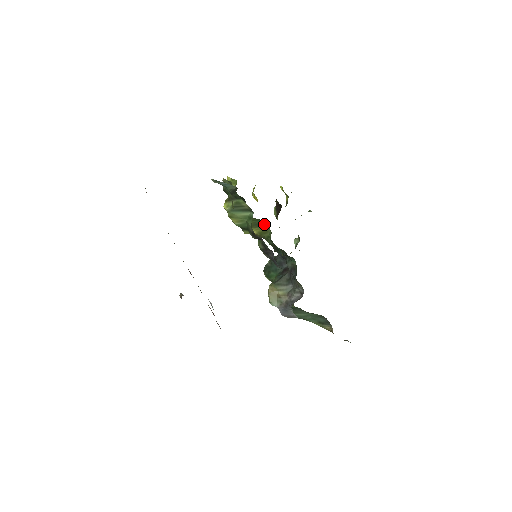
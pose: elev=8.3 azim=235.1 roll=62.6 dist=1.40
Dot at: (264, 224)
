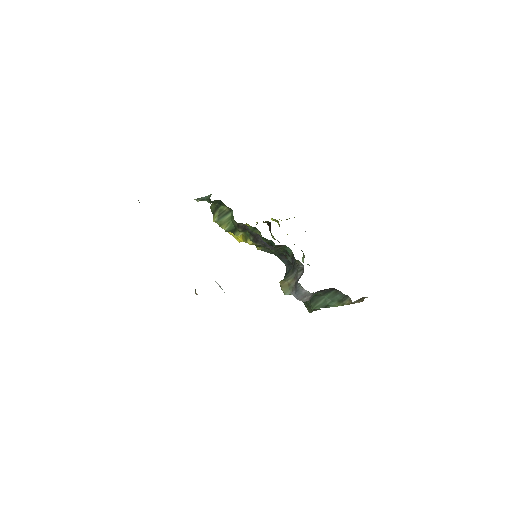
Dot at: (253, 230)
